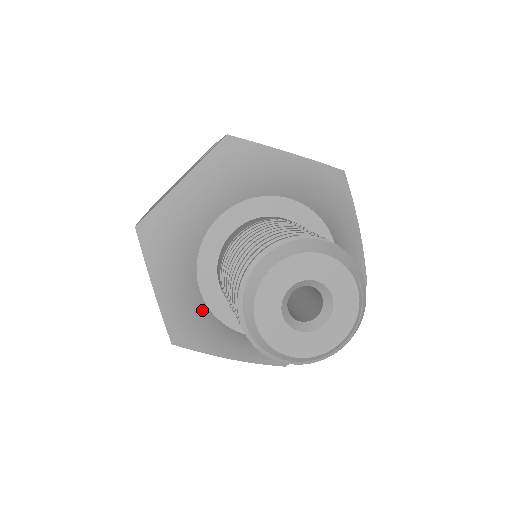
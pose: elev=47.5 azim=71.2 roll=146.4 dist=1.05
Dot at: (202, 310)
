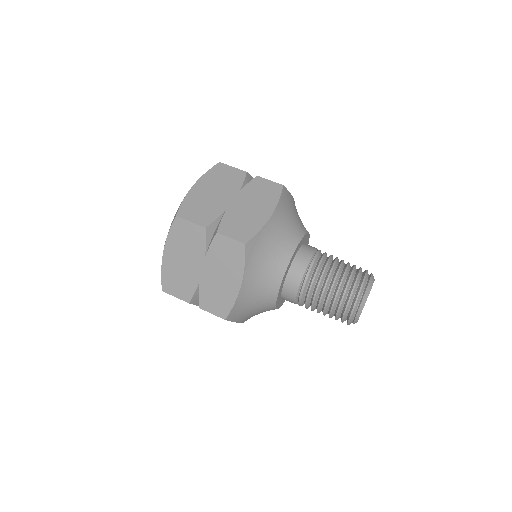
Dot at: (269, 298)
